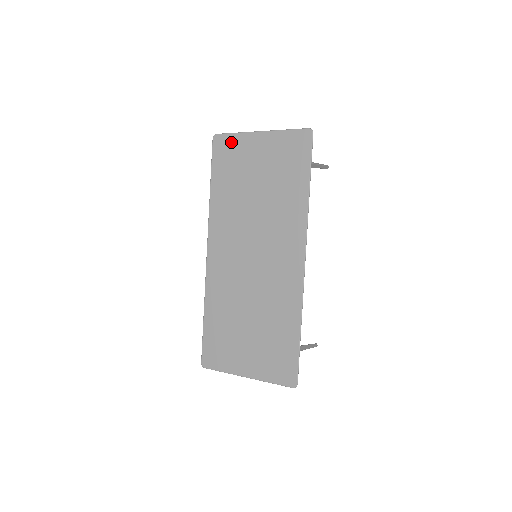
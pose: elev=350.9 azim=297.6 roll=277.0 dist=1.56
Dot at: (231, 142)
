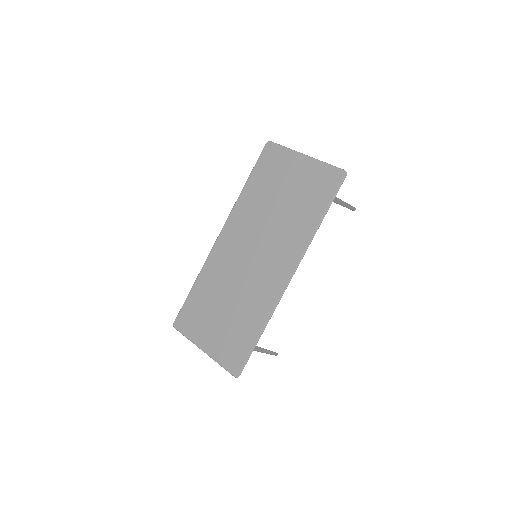
Dot at: (279, 153)
